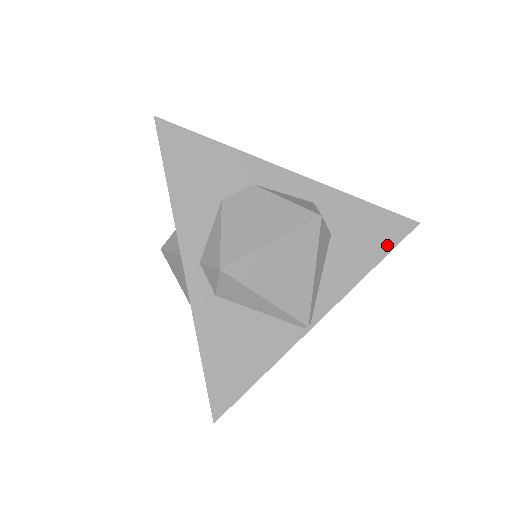
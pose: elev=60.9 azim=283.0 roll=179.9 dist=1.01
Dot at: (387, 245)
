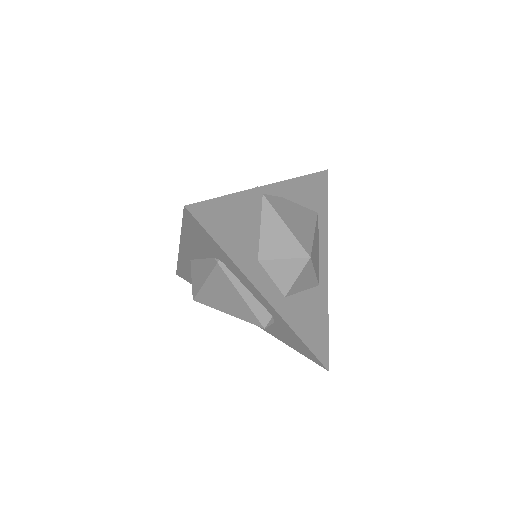
Dot at: occluded
